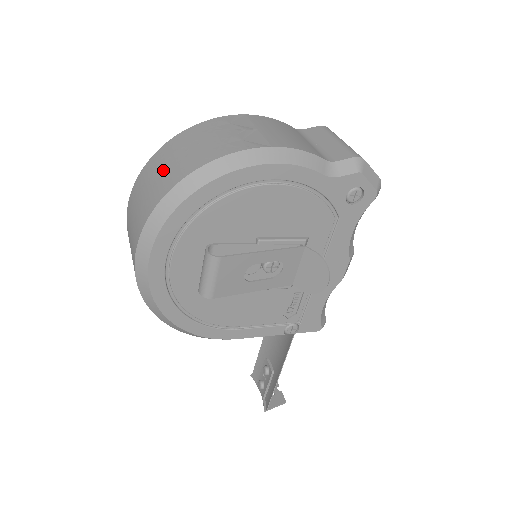
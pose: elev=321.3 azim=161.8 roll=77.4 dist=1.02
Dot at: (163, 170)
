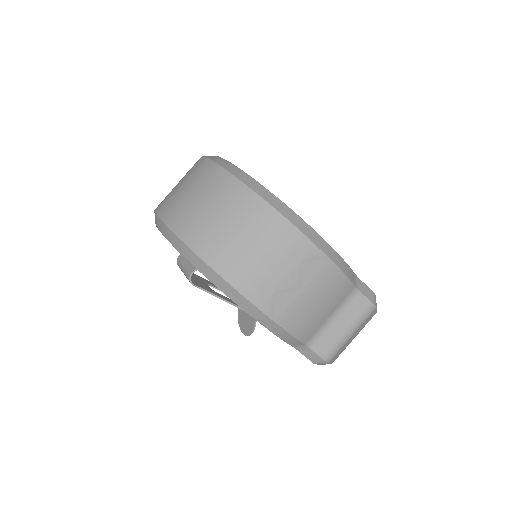
Dot at: (223, 224)
